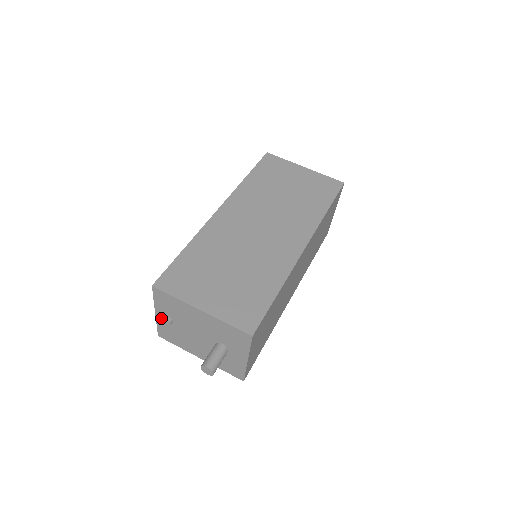
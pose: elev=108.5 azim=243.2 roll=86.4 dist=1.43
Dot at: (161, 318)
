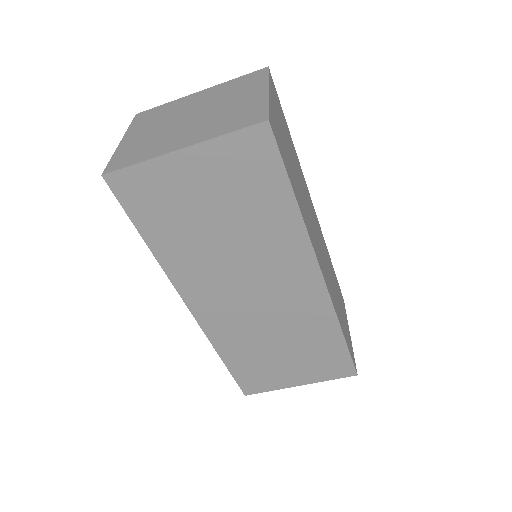
Dot at: occluded
